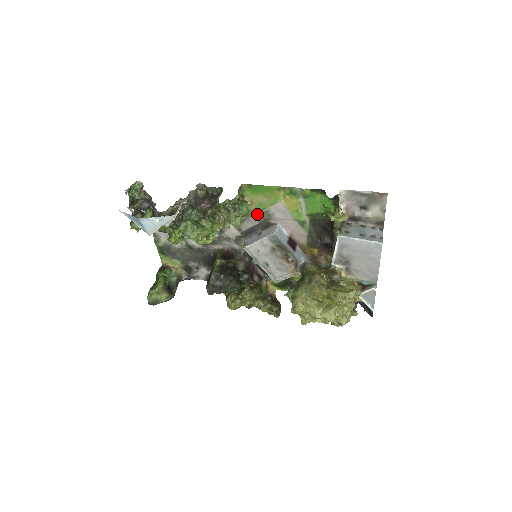
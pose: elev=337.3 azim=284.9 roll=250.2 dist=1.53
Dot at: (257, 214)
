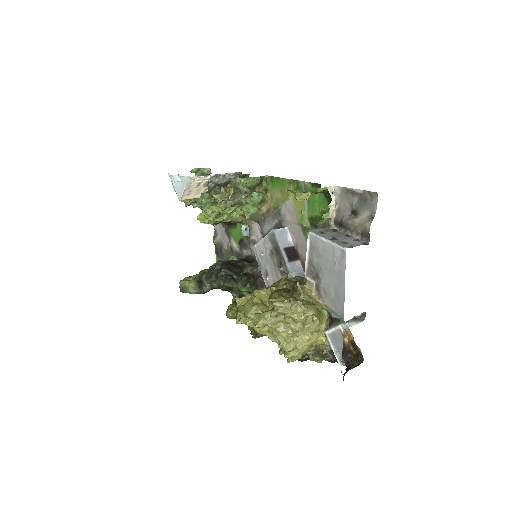
Dot at: (273, 213)
